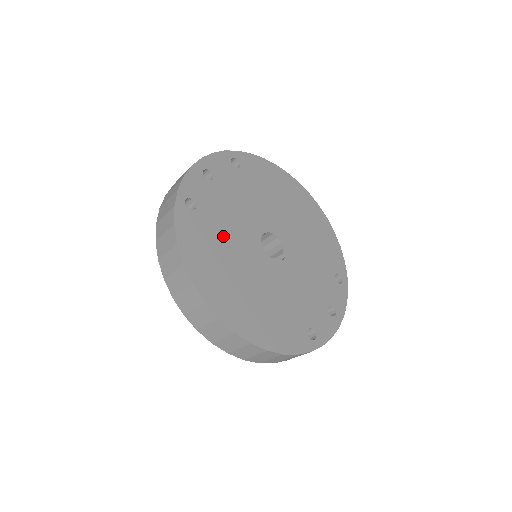
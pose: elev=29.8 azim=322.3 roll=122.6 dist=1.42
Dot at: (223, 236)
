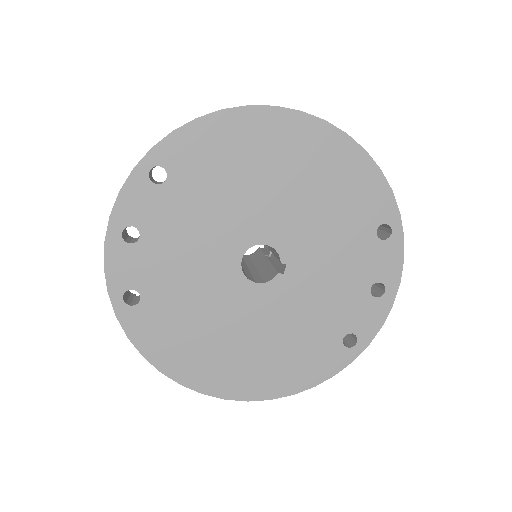
Dot at: (190, 306)
